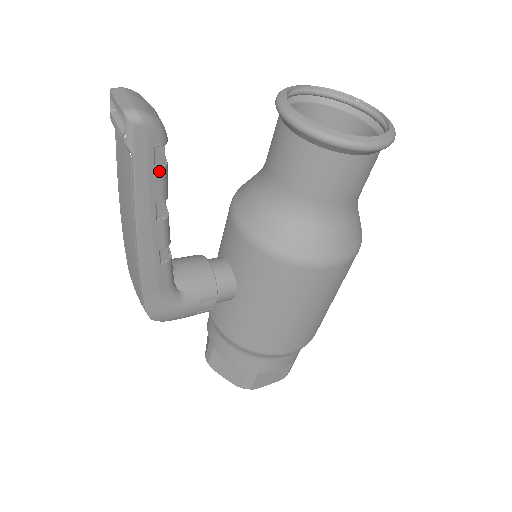
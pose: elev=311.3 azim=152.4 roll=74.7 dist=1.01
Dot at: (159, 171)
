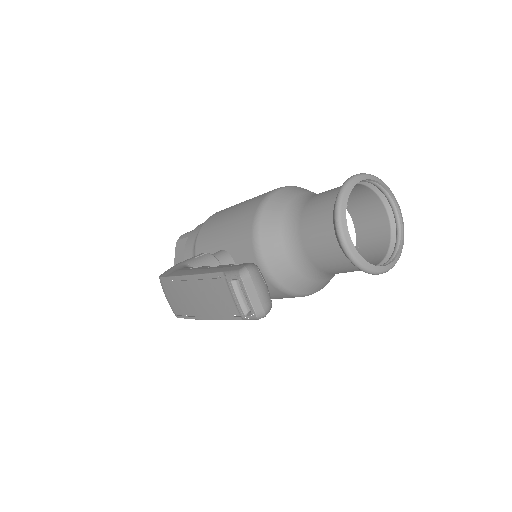
Dot at: occluded
